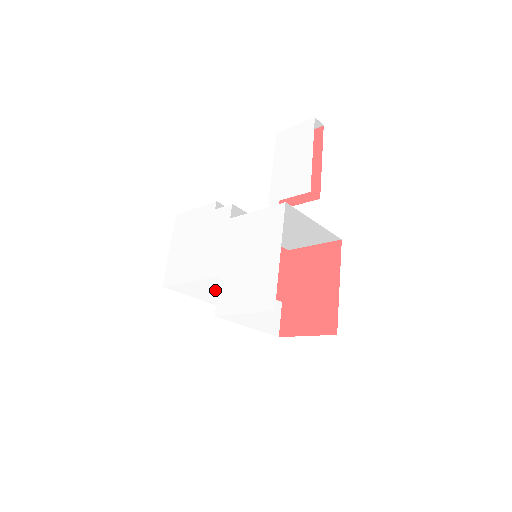
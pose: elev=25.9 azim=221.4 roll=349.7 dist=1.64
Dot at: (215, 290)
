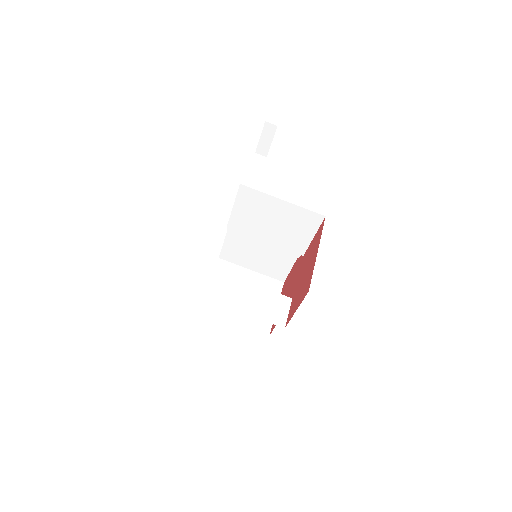
Dot at: (259, 319)
